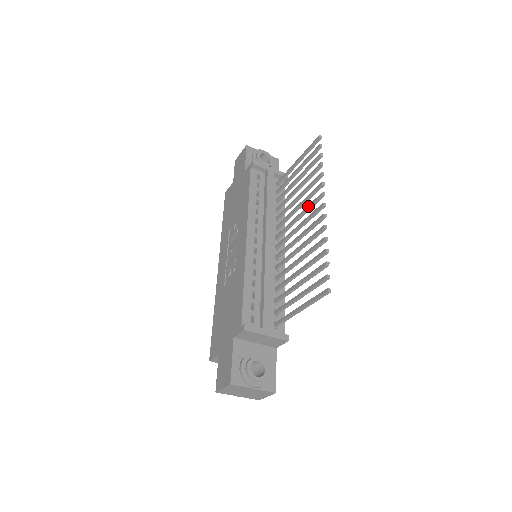
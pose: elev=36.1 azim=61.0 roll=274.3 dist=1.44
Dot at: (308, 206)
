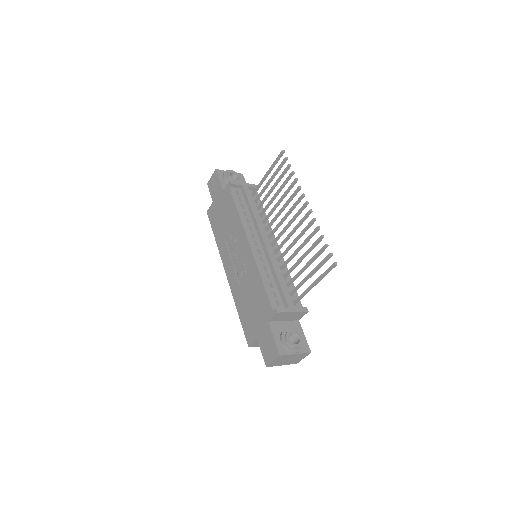
Dot at: (292, 207)
